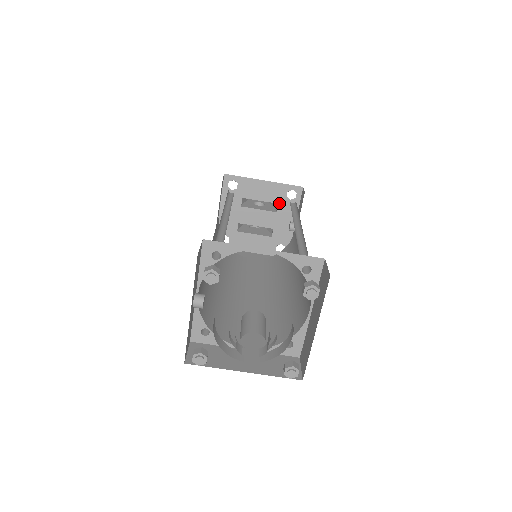
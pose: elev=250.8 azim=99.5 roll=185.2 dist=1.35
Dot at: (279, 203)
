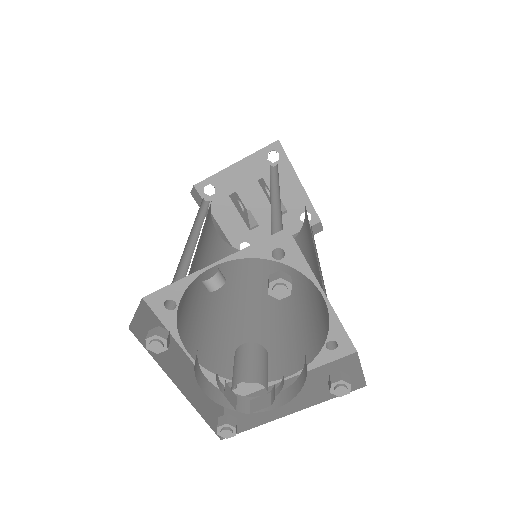
Dot at: (289, 212)
